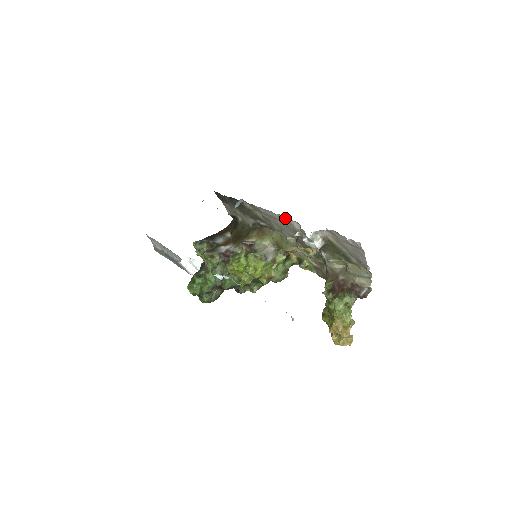
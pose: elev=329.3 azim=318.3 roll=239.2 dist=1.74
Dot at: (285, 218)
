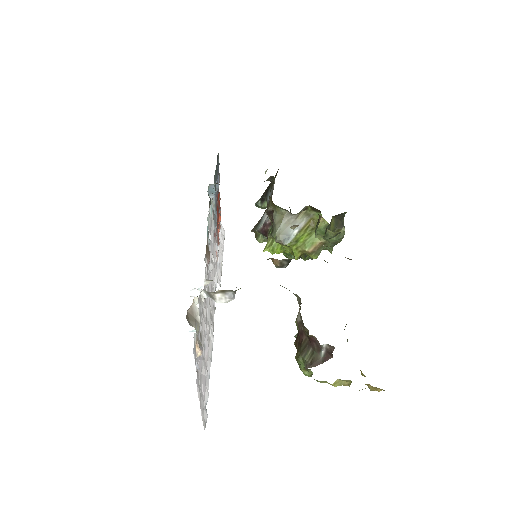
Dot at: occluded
